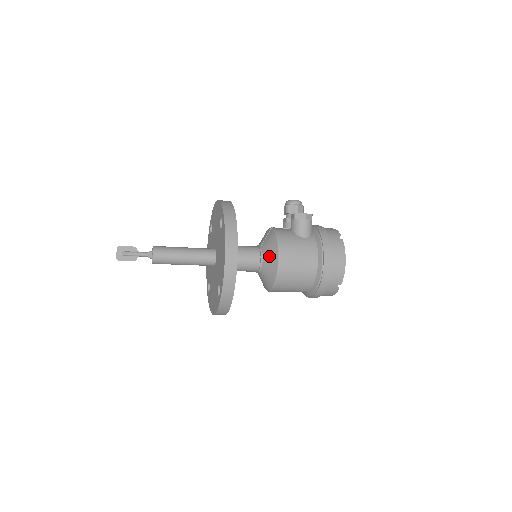
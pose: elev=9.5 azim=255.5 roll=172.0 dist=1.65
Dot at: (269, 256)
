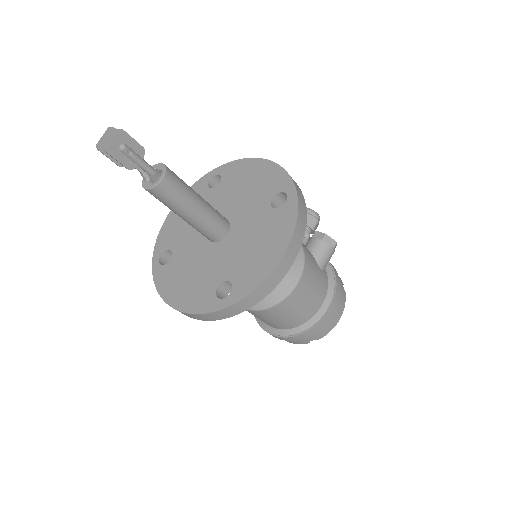
Dot at: occluded
